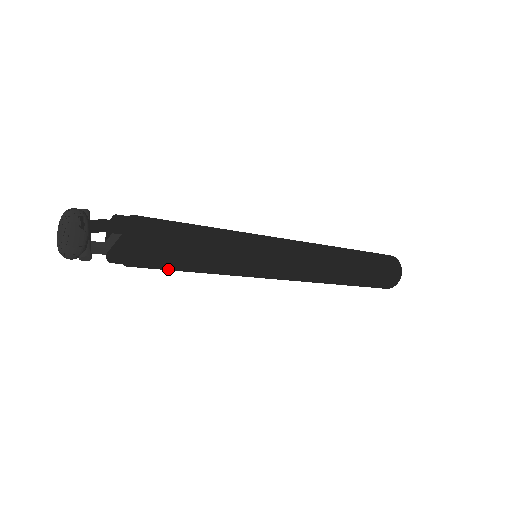
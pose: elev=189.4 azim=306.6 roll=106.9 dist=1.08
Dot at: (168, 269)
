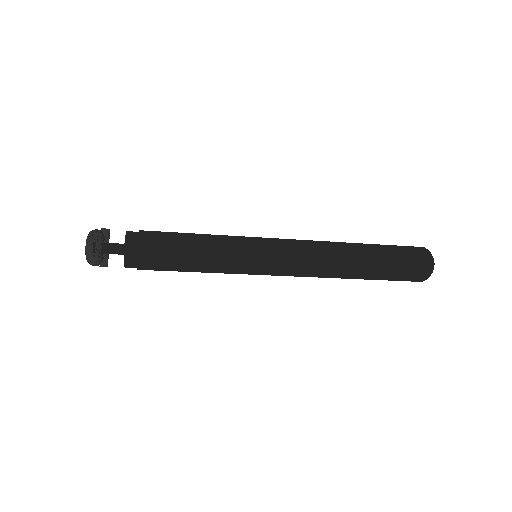
Dot at: occluded
